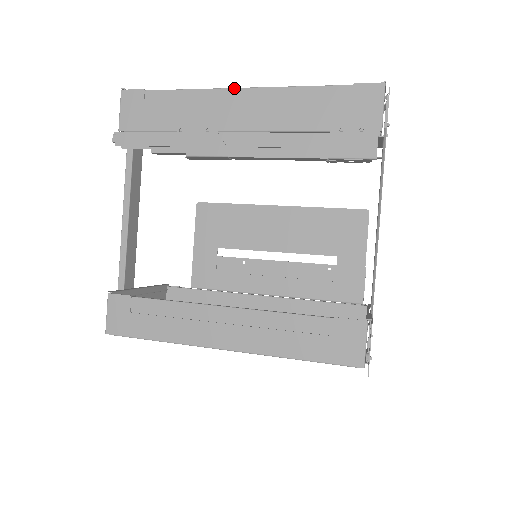
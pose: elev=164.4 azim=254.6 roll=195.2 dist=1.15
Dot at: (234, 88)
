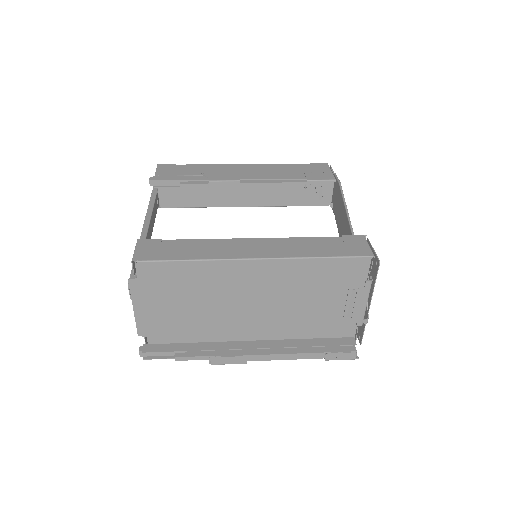
Dot at: (238, 164)
